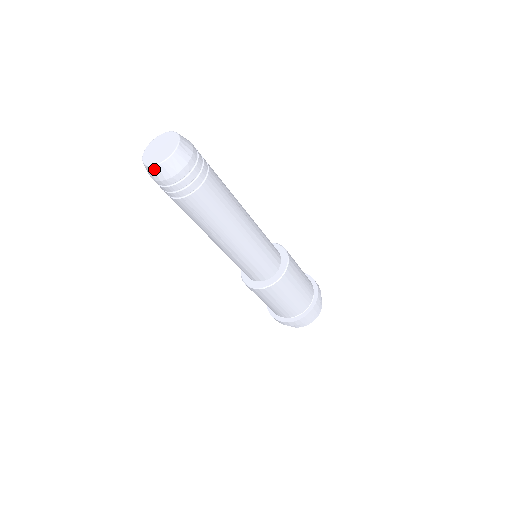
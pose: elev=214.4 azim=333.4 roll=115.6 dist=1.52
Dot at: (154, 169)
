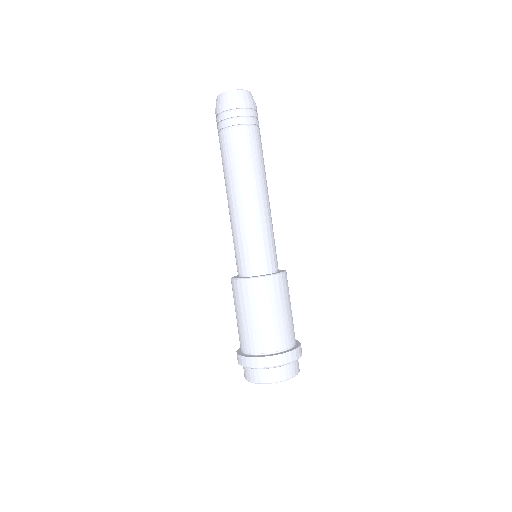
Dot at: (228, 93)
